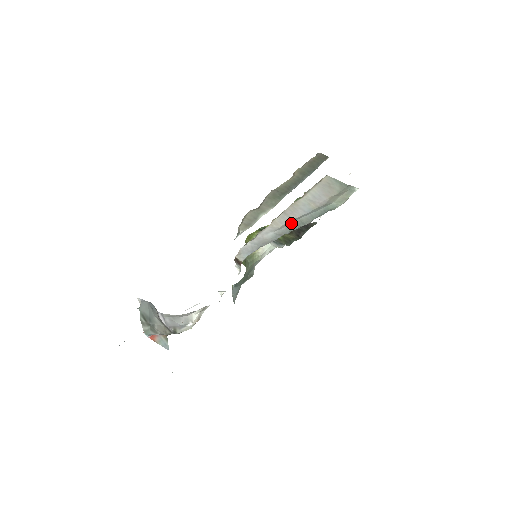
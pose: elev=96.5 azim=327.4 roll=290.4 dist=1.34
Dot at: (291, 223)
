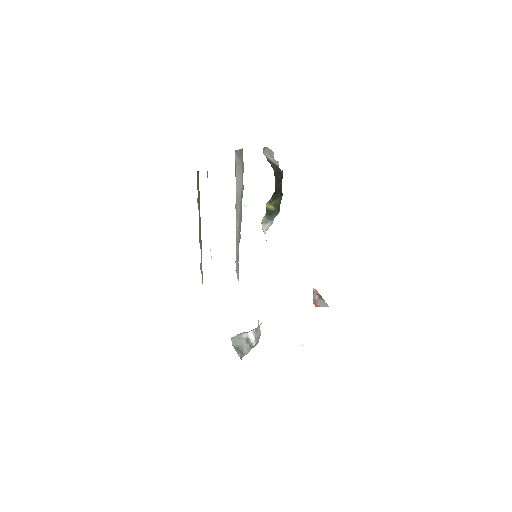
Dot at: (238, 227)
